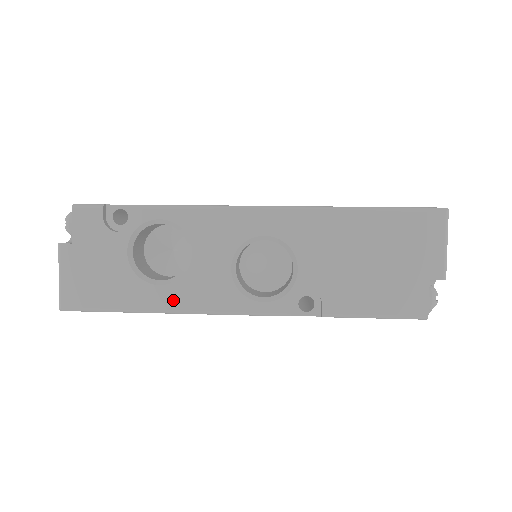
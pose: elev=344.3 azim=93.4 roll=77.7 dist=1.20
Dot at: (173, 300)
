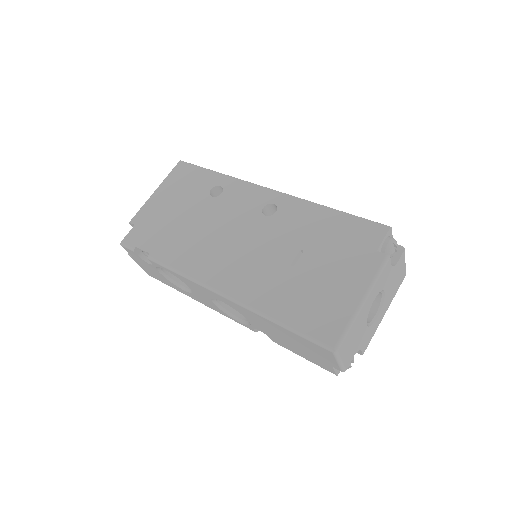
Dot at: (194, 298)
